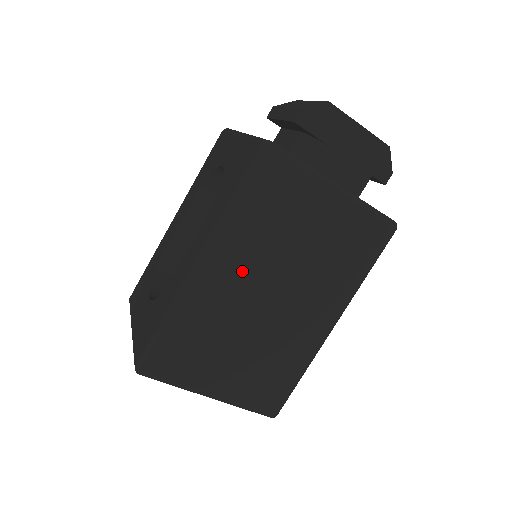
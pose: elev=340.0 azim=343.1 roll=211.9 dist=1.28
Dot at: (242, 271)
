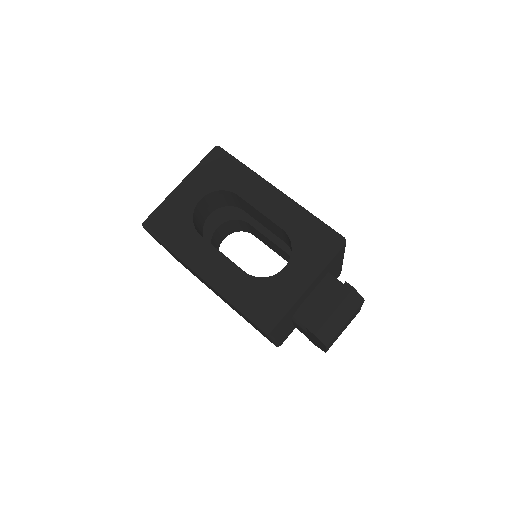
Dot at: occluded
